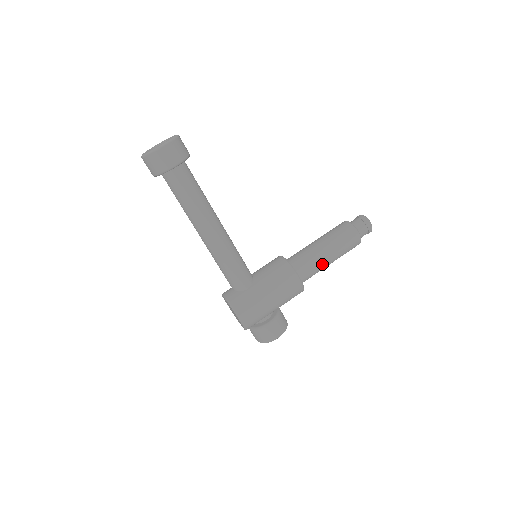
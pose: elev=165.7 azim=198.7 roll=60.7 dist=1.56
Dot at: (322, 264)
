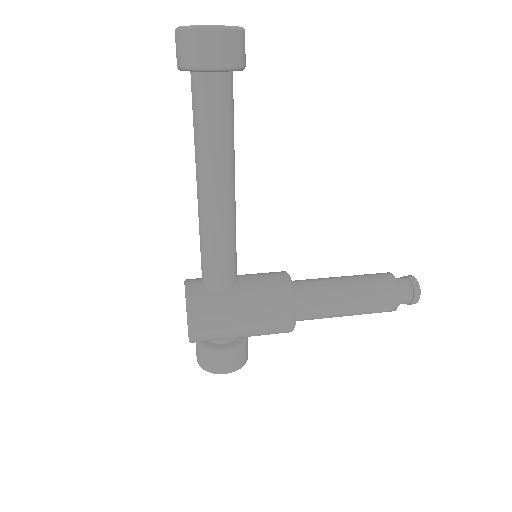
Dot at: (333, 312)
